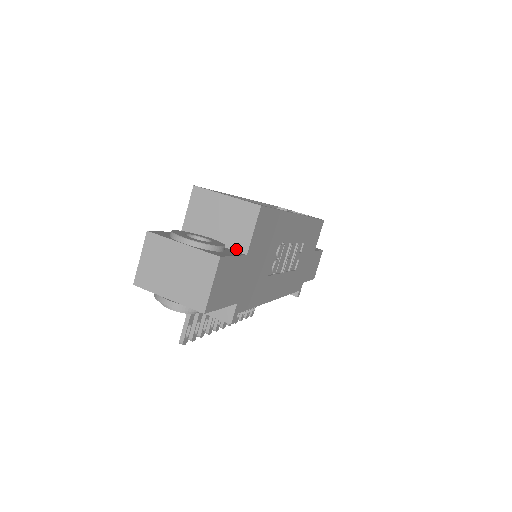
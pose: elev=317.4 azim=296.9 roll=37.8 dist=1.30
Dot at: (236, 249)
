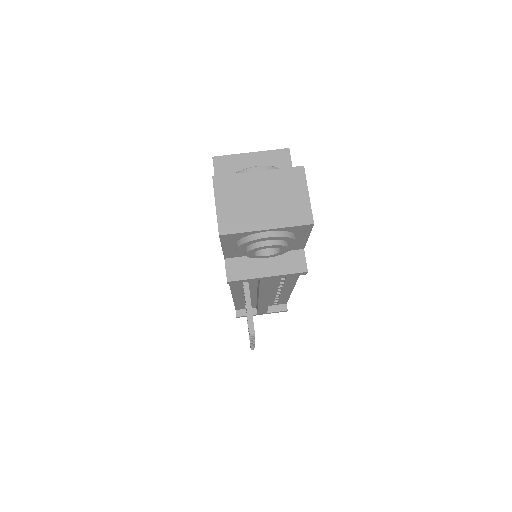
Dot at: occluded
